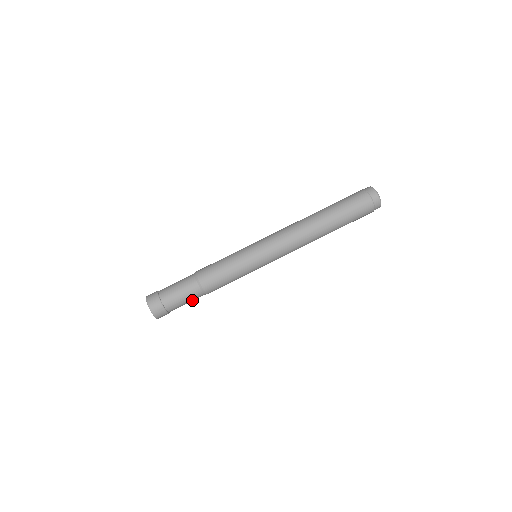
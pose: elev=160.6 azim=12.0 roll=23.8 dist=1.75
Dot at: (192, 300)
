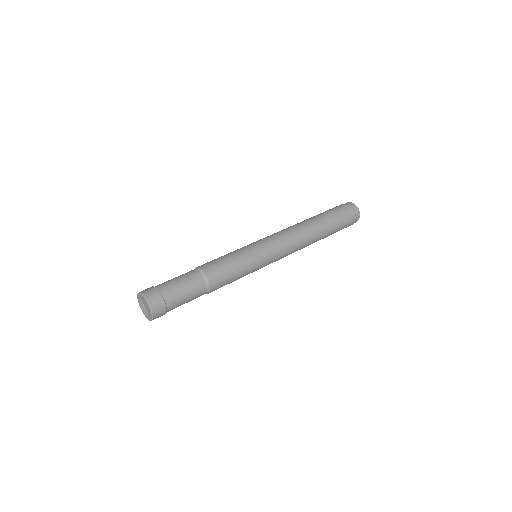
Dot at: (193, 297)
